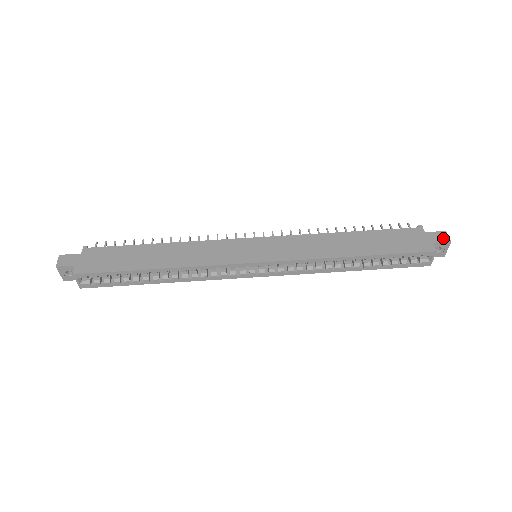
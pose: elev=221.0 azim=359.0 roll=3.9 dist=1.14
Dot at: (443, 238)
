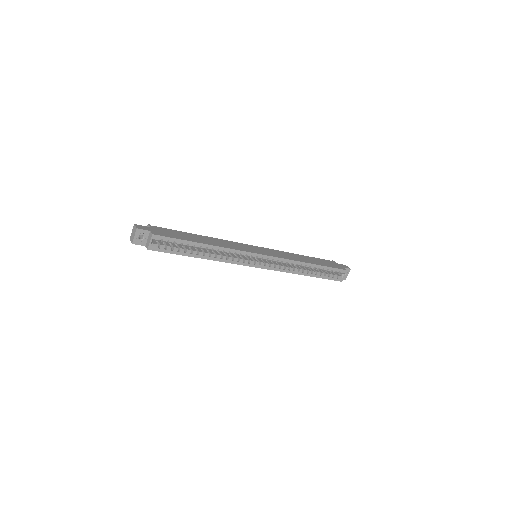
Dot at: (346, 267)
